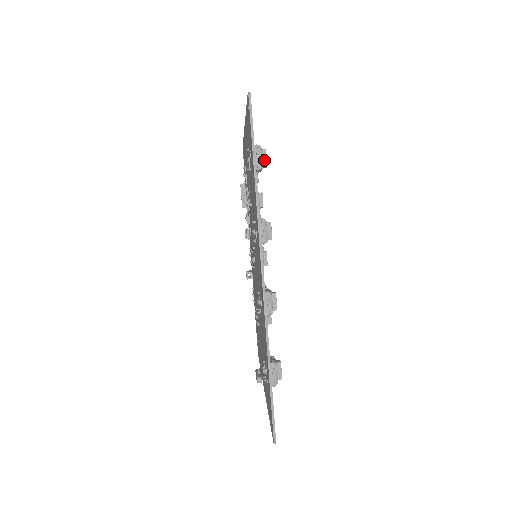
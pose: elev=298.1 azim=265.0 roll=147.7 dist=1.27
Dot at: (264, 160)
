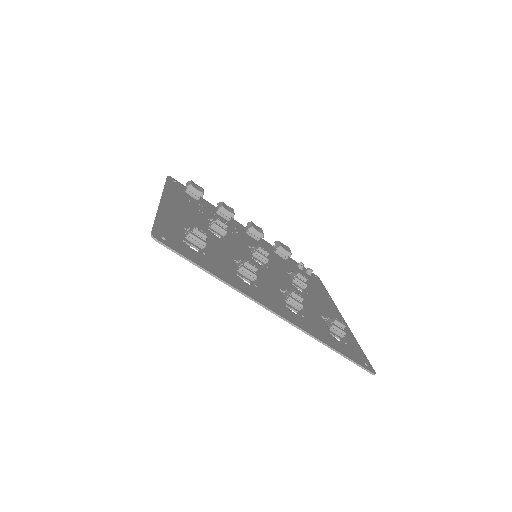
Dot at: (201, 235)
